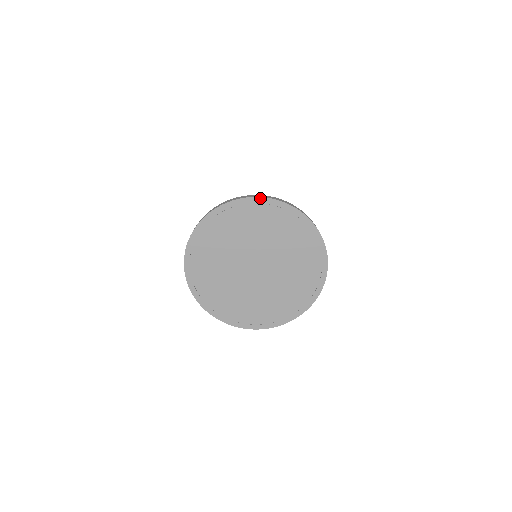
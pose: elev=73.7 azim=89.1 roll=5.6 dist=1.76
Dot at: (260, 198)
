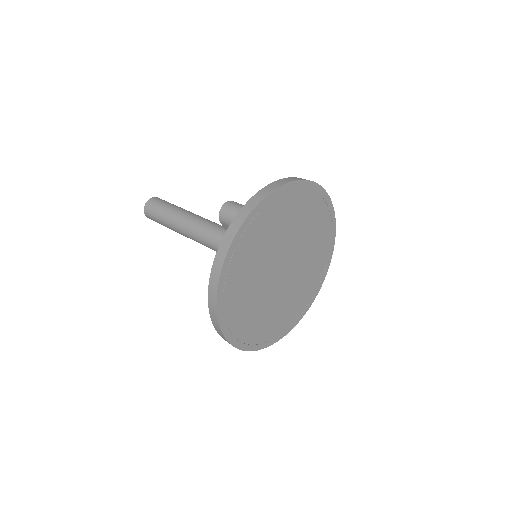
Dot at: (255, 209)
